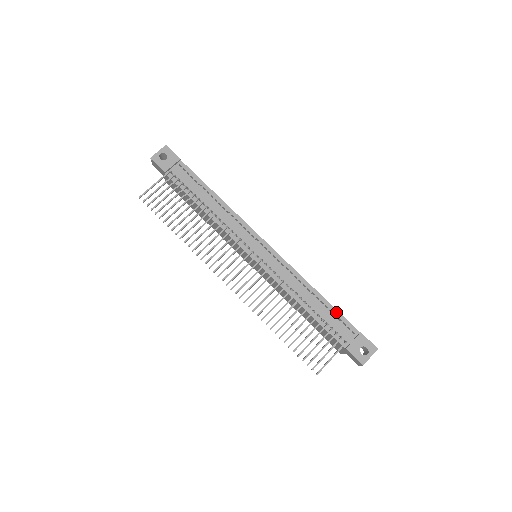
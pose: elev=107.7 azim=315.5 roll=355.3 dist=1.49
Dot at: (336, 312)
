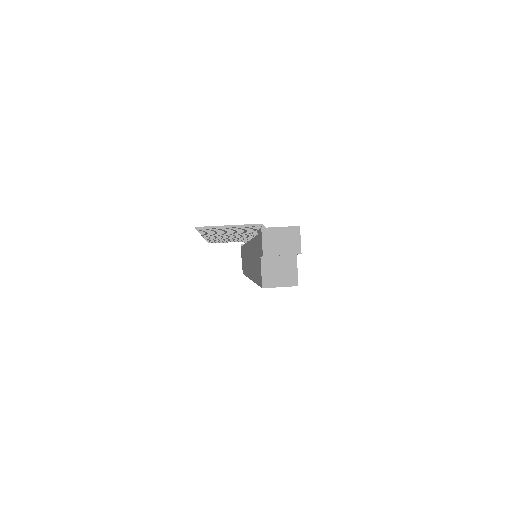
Dot at: occluded
